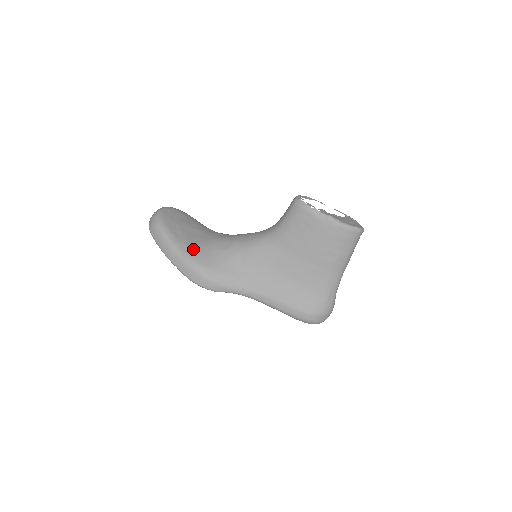
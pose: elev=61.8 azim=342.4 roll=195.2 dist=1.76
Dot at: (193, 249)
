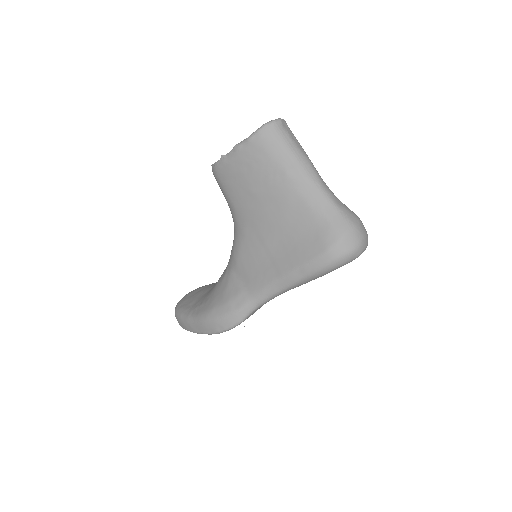
Dot at: (202, 305)
